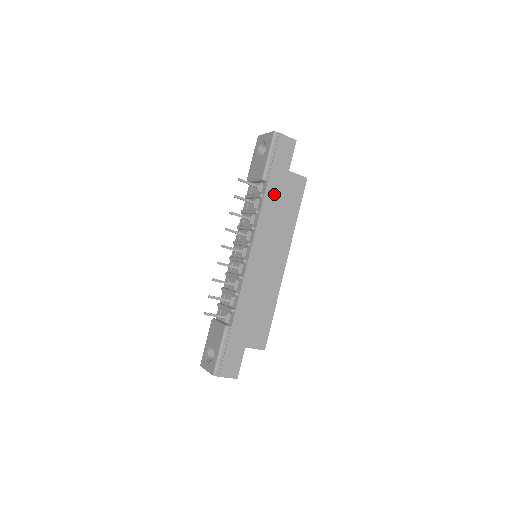
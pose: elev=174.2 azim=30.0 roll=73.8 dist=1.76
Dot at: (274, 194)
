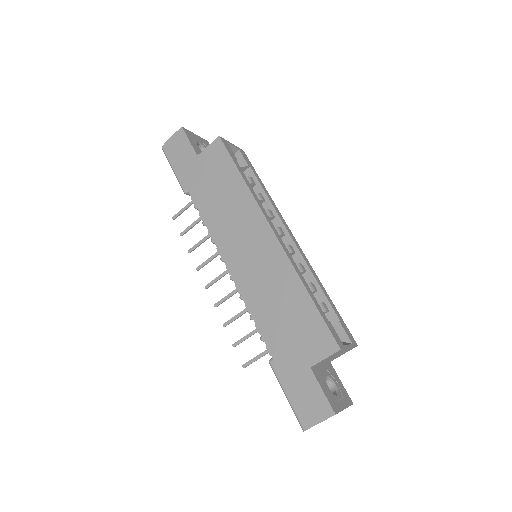
Dot at: (202, 191)
